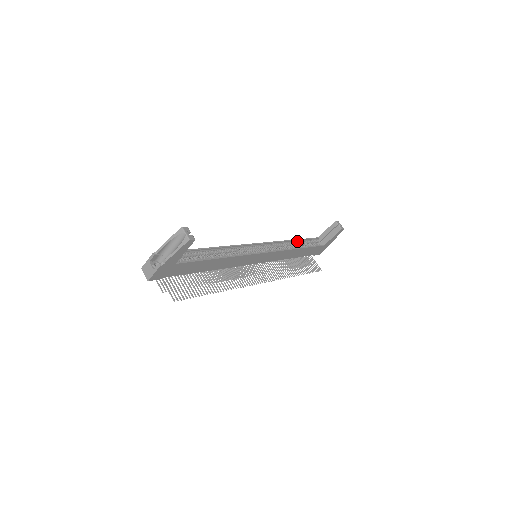
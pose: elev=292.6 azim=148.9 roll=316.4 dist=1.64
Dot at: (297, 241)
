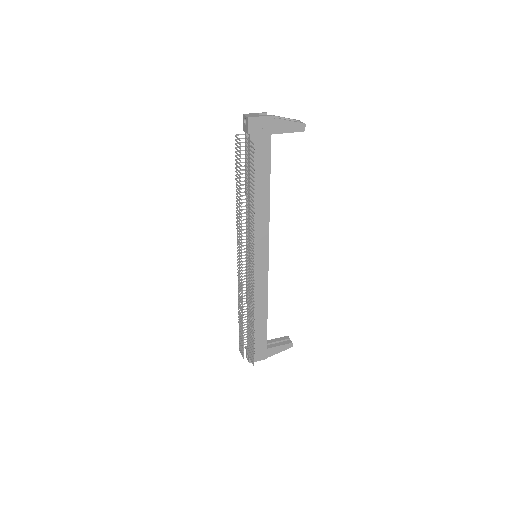
Dot at: occluded
